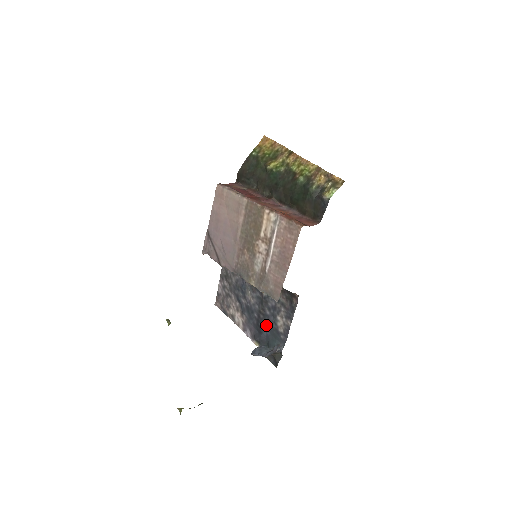
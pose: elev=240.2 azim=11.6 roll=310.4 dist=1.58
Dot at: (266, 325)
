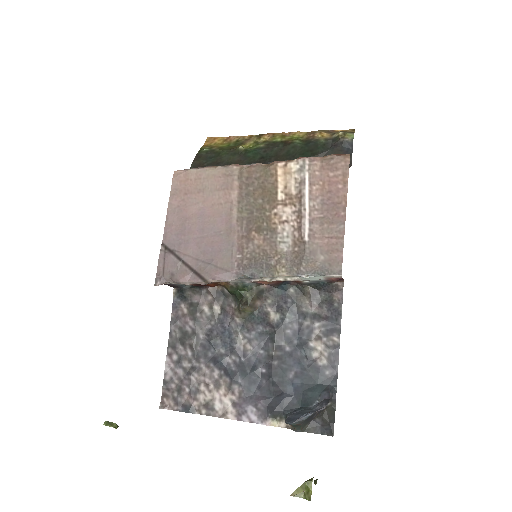
Dot at: (289, 372)
